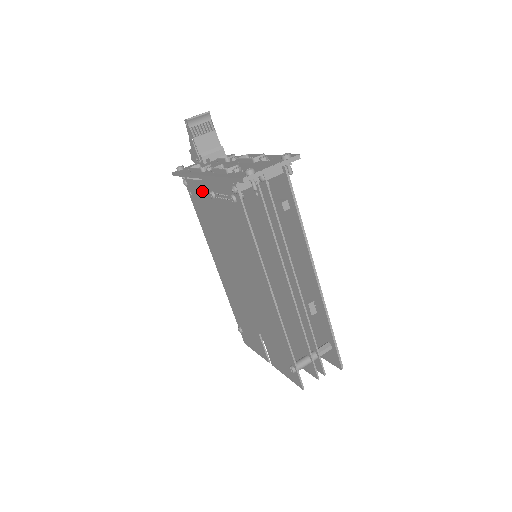
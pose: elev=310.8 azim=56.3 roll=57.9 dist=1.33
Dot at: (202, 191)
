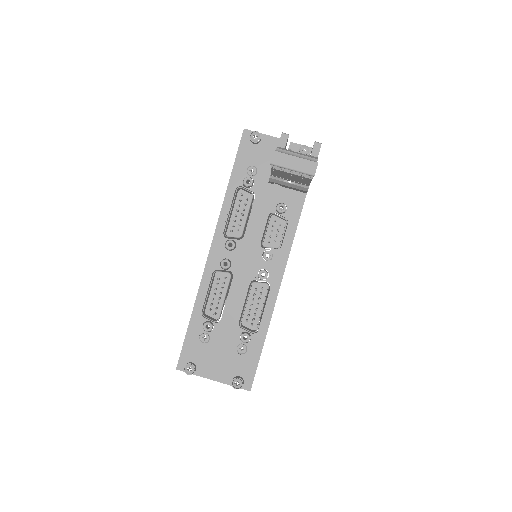
Dot at: occluded
